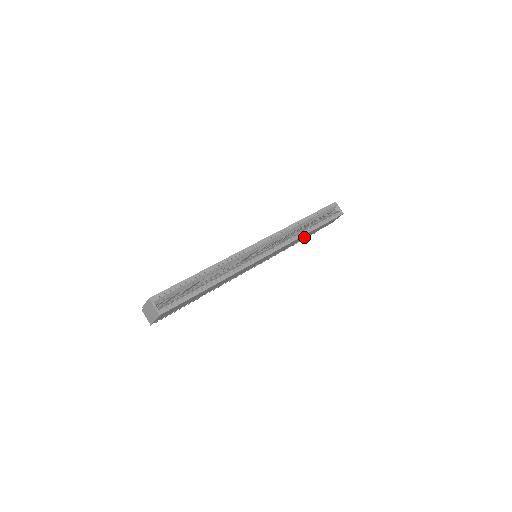
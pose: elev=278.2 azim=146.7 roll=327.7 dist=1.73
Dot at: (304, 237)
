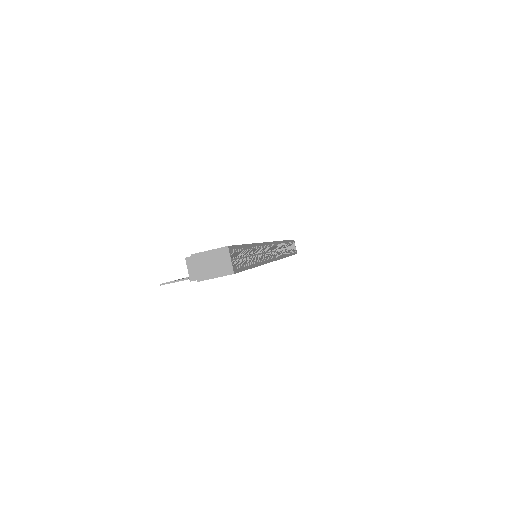
Dot at: occluded
